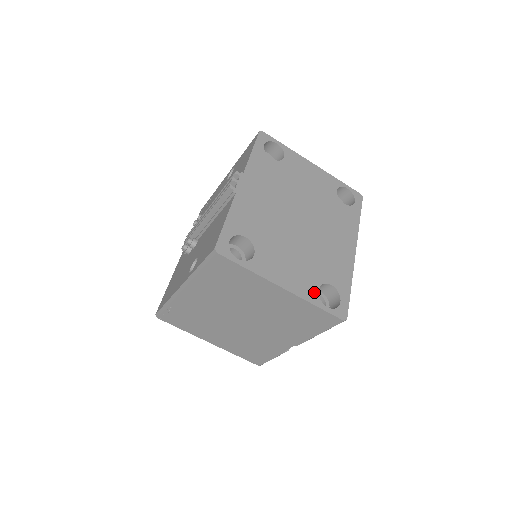
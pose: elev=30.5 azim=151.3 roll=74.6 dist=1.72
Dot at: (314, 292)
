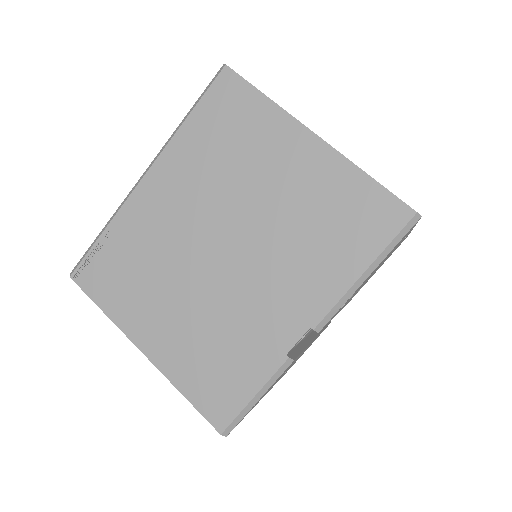
Dot at: occluded
